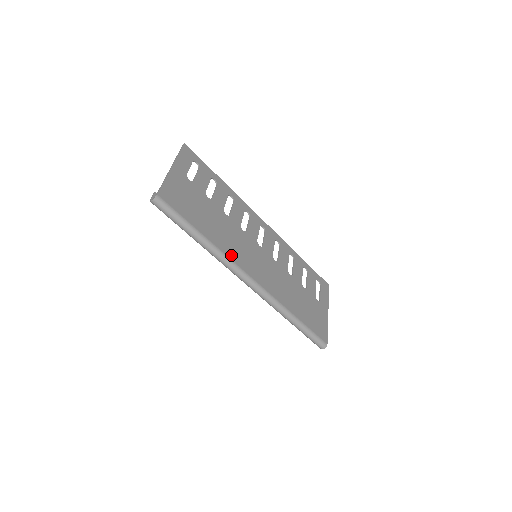
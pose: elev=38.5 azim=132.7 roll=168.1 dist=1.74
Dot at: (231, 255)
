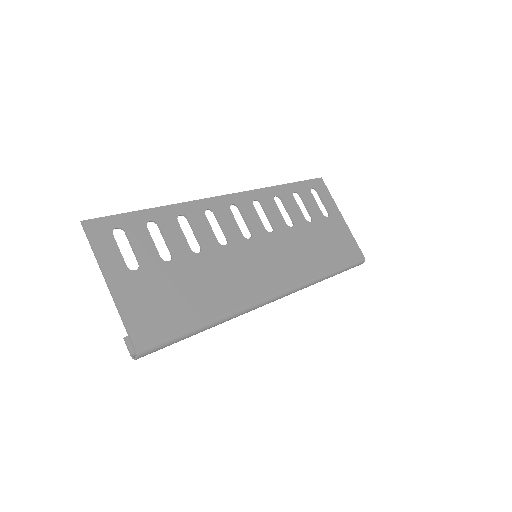
Dot at: (243, 299)
